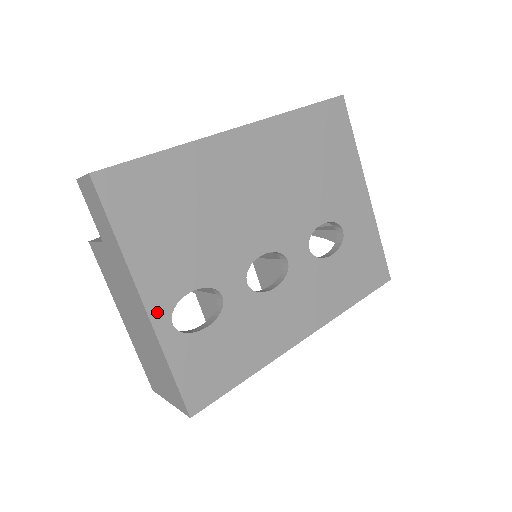
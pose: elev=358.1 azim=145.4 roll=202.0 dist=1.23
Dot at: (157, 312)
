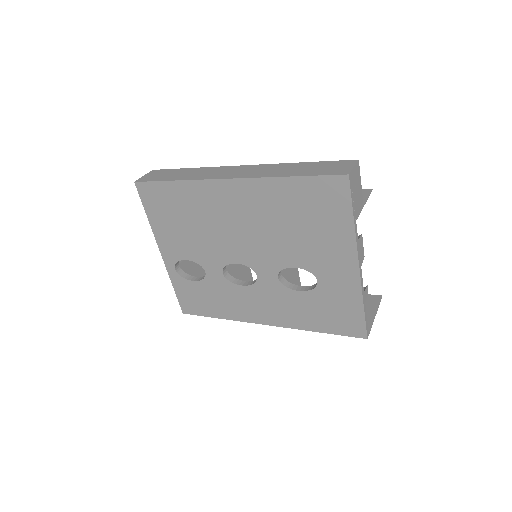
Dot at: (167, 260)
